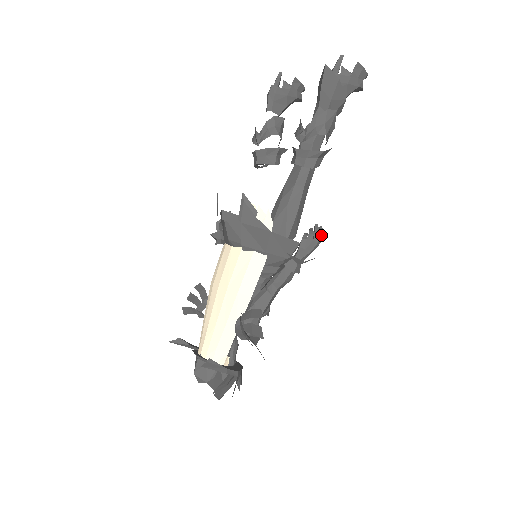
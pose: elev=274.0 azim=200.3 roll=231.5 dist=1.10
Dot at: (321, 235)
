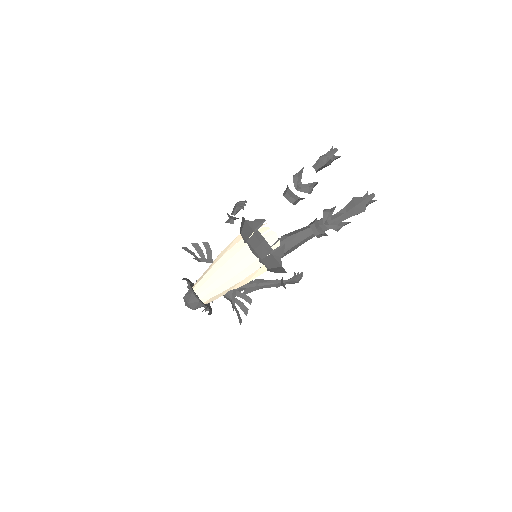
Dot at: occluded
